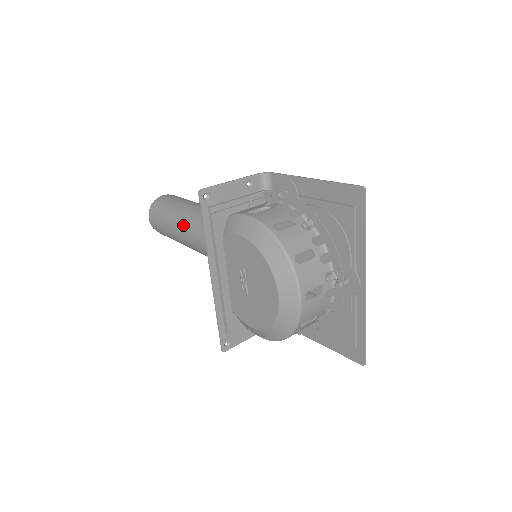
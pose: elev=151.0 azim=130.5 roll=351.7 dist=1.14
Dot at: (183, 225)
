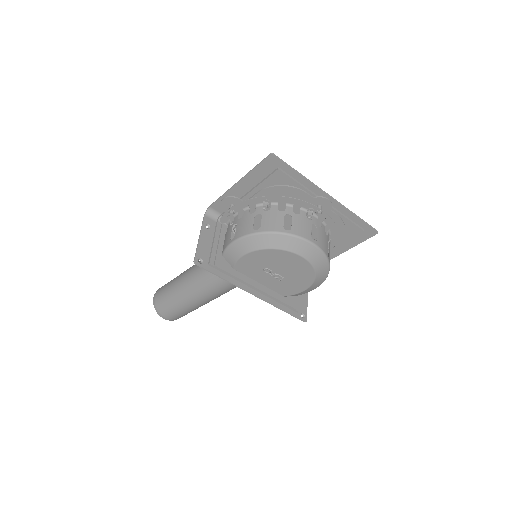
Dot at: (193, 295)
